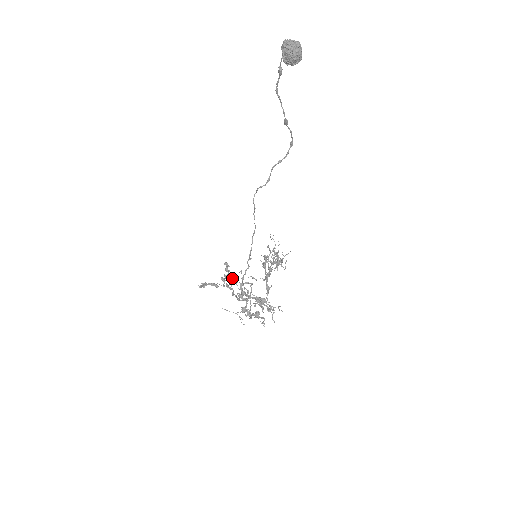
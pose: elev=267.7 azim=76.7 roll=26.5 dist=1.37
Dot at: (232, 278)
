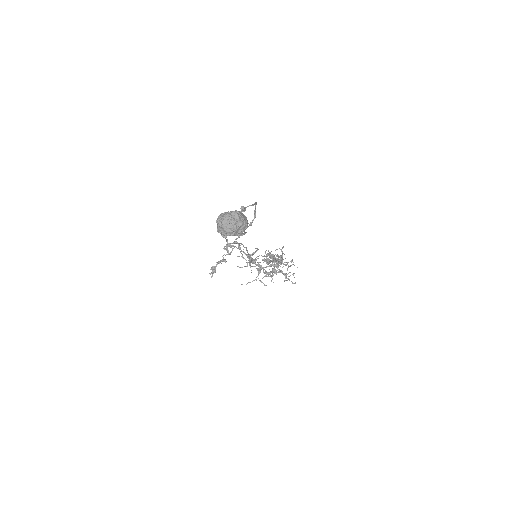
Dot at: (234, 246)
